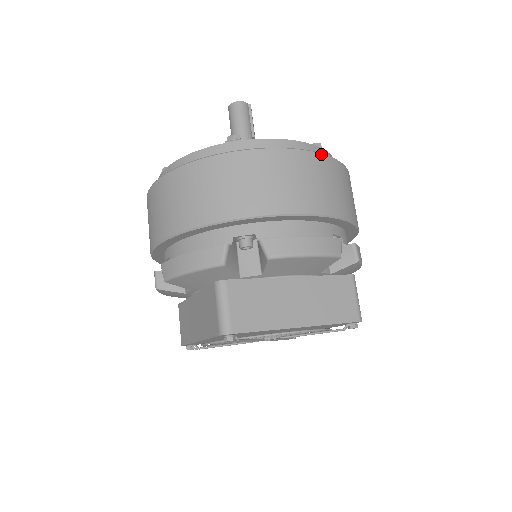
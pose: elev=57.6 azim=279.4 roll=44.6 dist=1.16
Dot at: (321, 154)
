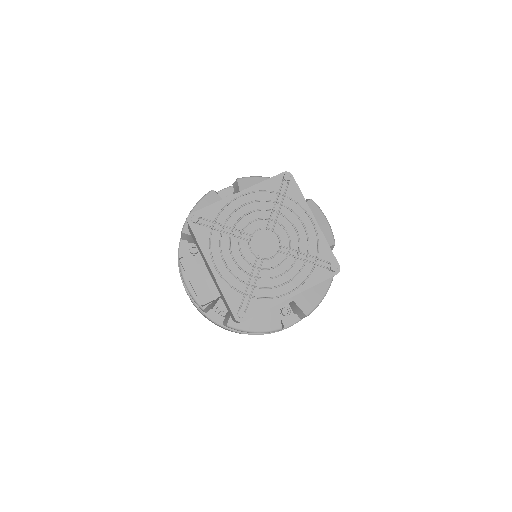
Dot at: occluded
